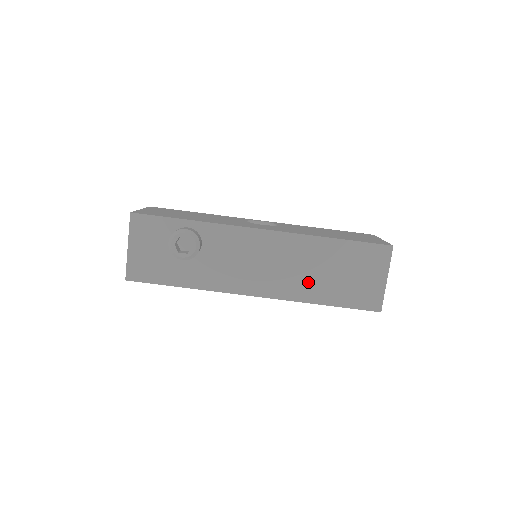
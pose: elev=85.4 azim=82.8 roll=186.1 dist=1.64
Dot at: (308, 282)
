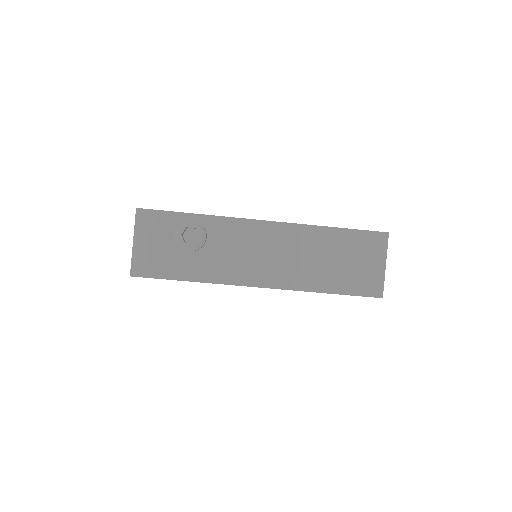
Dot at: (311, 271)
